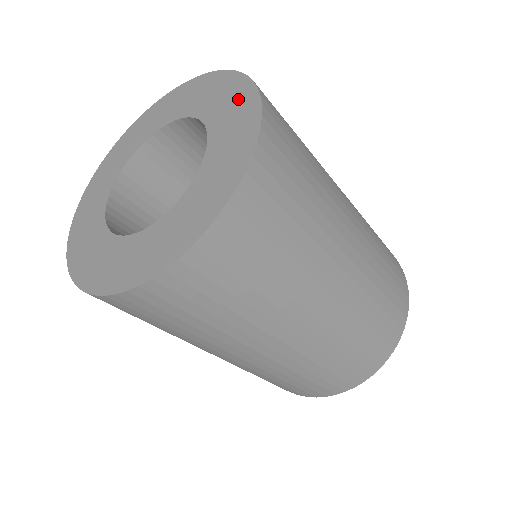
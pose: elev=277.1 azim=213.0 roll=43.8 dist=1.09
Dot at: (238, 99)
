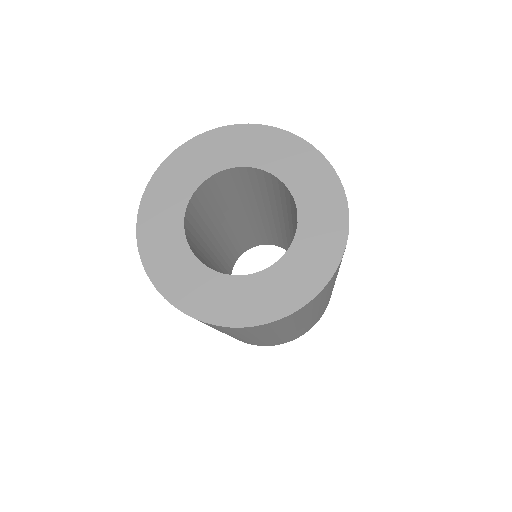
Dot at: (331, 228)
